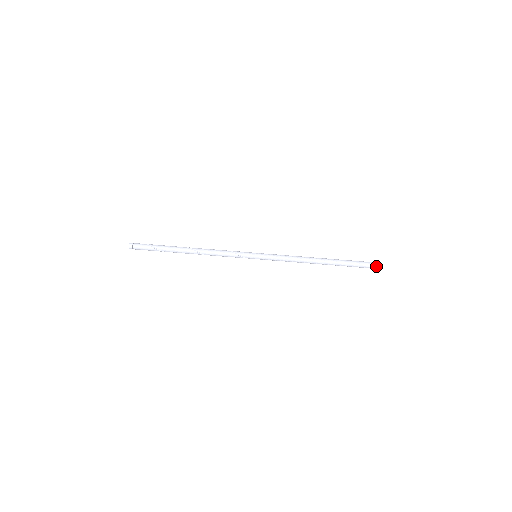
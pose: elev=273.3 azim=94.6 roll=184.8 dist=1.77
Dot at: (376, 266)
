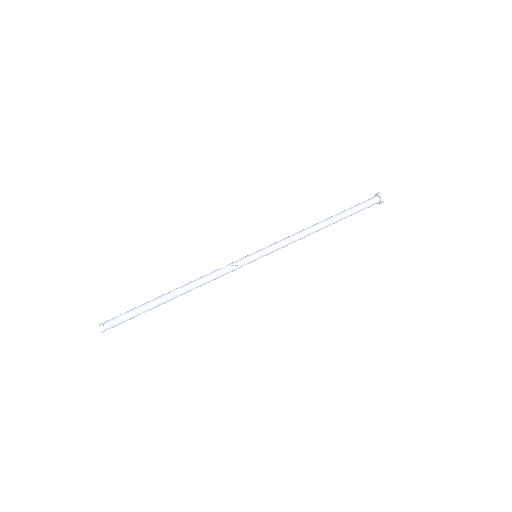
Dot at: (379, 200)
